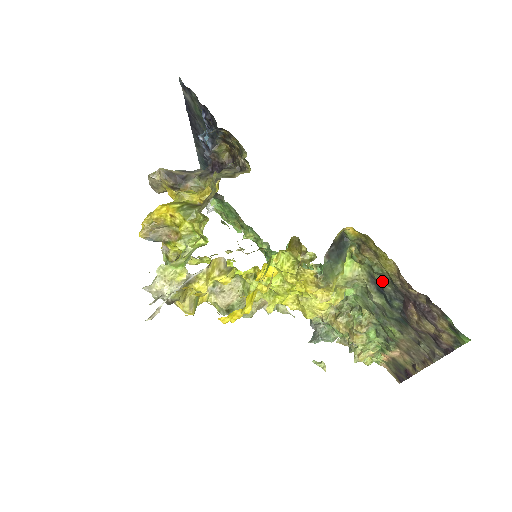
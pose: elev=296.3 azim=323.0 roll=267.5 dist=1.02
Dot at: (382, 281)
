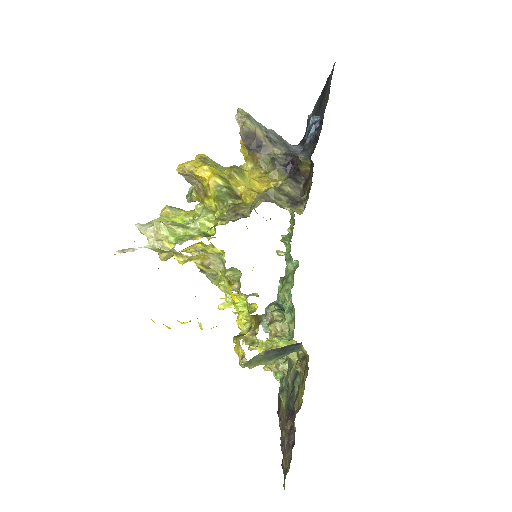
Dot at: (296, 387)
